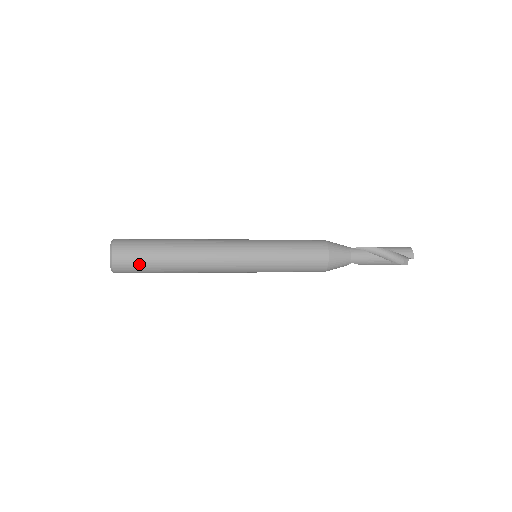
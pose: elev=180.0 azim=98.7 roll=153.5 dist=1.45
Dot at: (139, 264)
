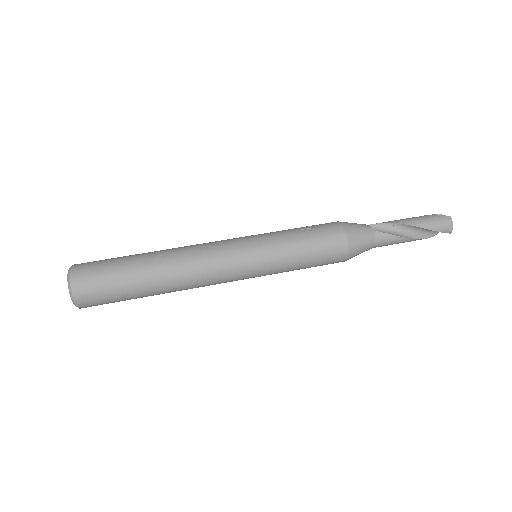
Dot at: (112, 302)
